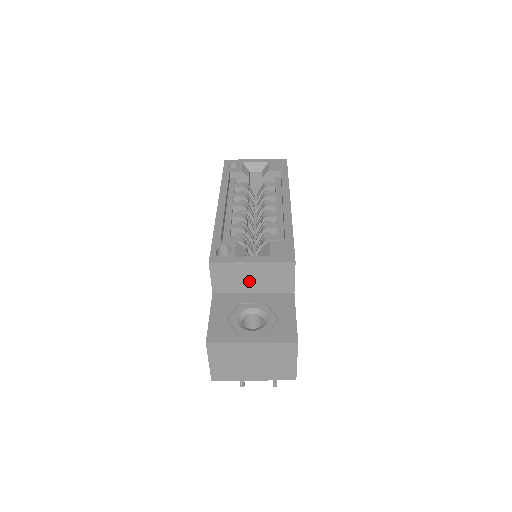
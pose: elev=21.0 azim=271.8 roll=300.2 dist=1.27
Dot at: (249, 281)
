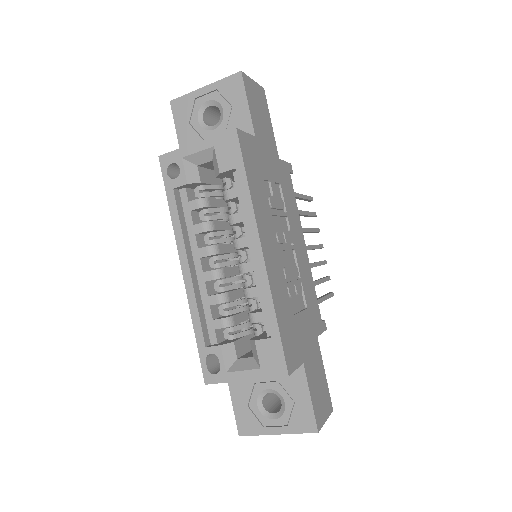
Dot at: occluded
